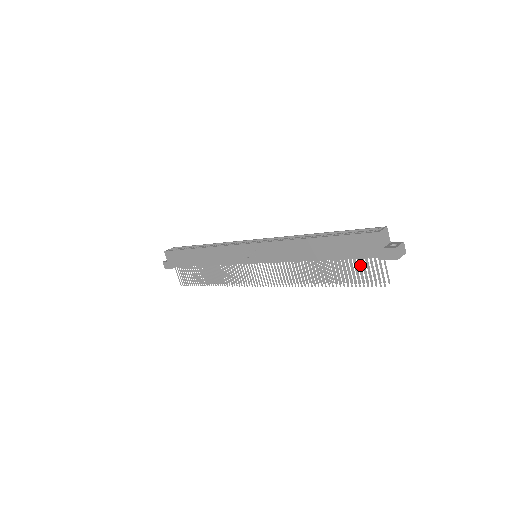
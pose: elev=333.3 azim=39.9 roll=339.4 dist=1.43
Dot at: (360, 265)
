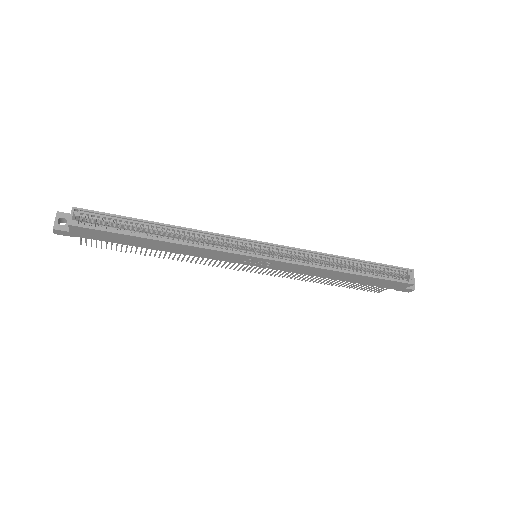
Dot at: occluded
